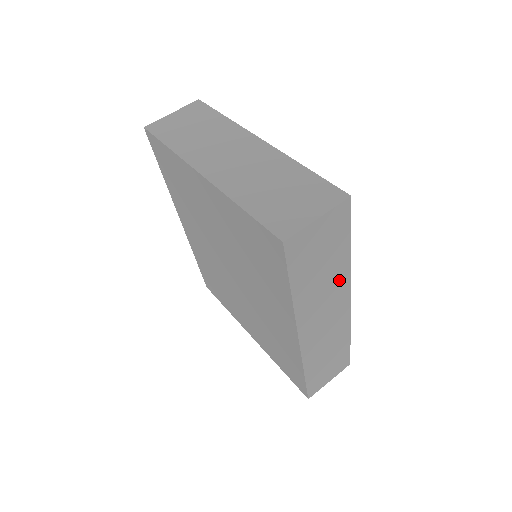
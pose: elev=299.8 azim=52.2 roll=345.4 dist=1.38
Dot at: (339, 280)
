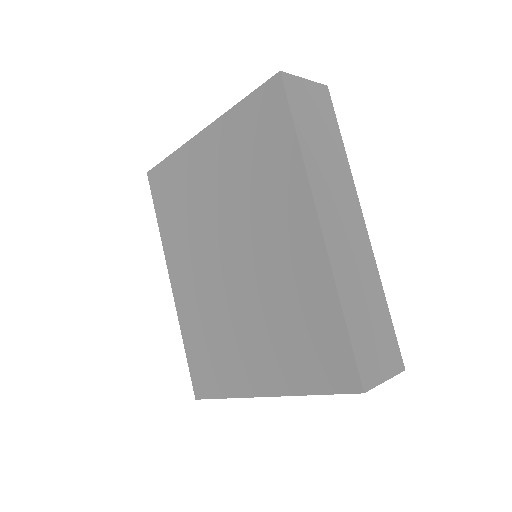
Dot at: (343, 177)
